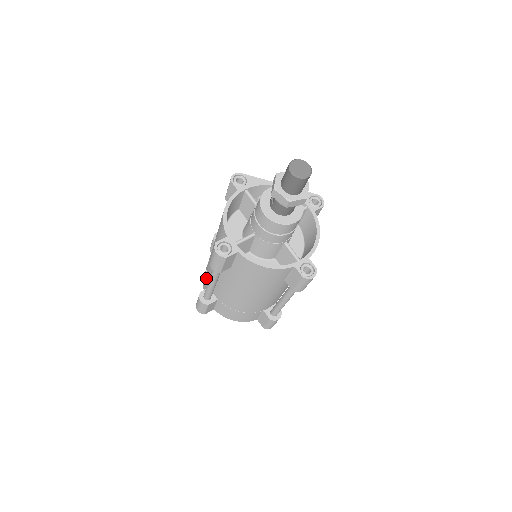
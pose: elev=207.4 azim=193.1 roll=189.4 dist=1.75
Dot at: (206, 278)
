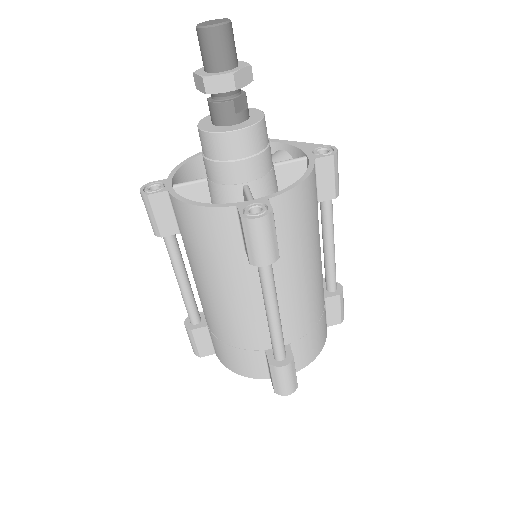
Dot at: occluded
